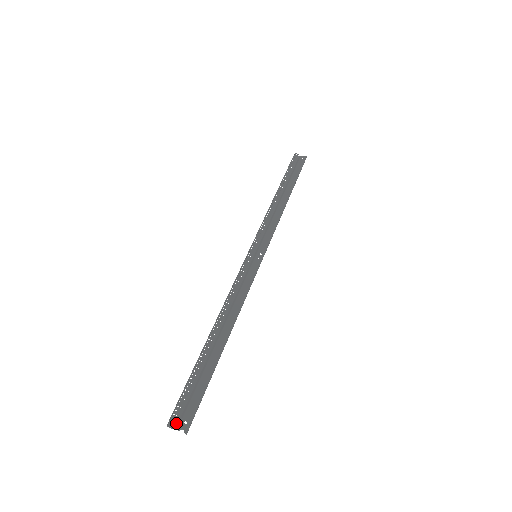
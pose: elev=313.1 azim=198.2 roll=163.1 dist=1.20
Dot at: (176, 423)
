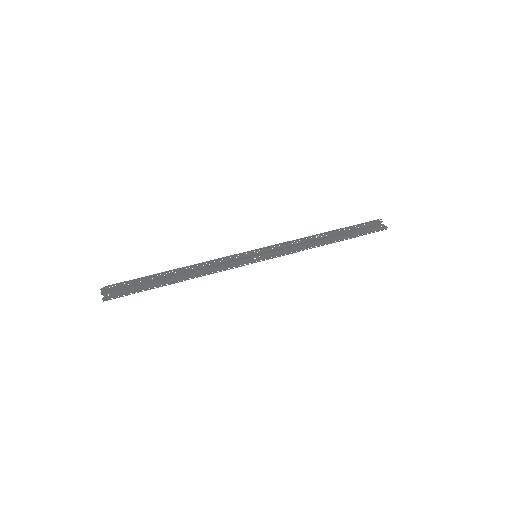
Dot at: (105, 291)
